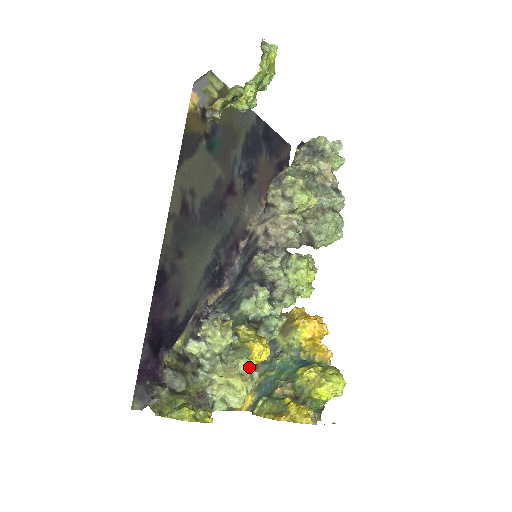
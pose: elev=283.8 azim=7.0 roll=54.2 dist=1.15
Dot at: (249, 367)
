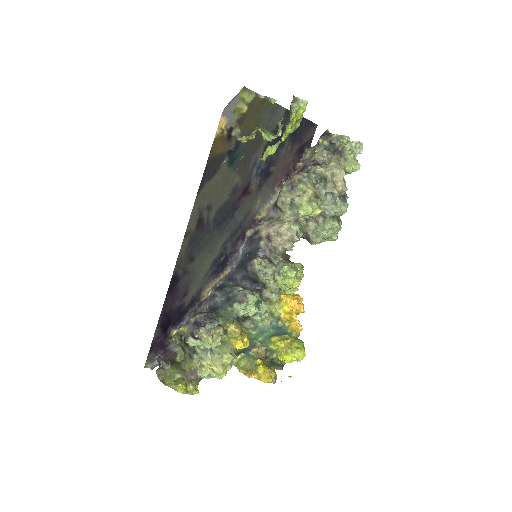
Dot at: (230, 361)
